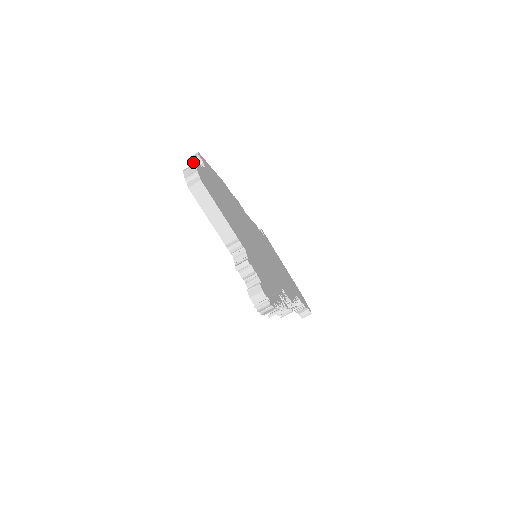
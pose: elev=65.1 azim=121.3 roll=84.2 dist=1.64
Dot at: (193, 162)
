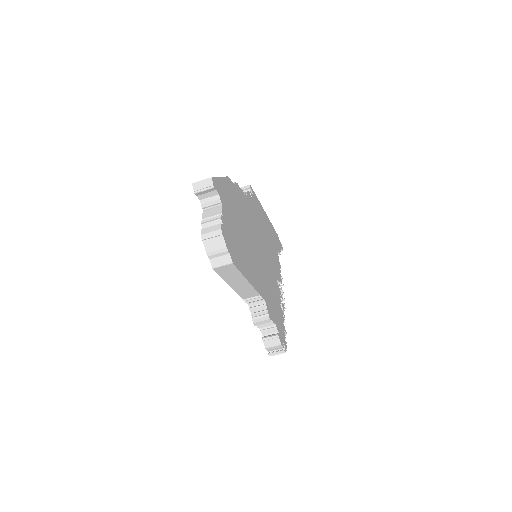
Dot at: (203, 192)
